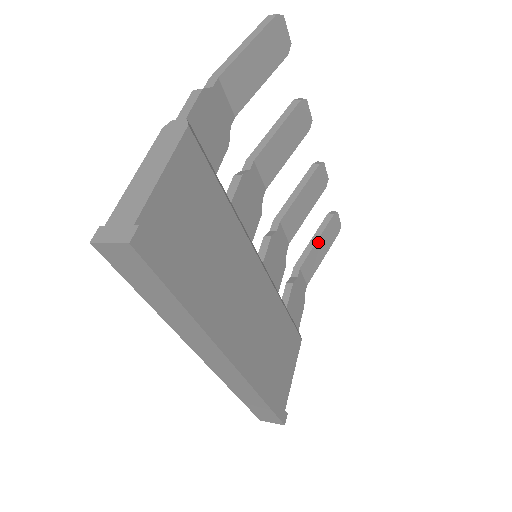
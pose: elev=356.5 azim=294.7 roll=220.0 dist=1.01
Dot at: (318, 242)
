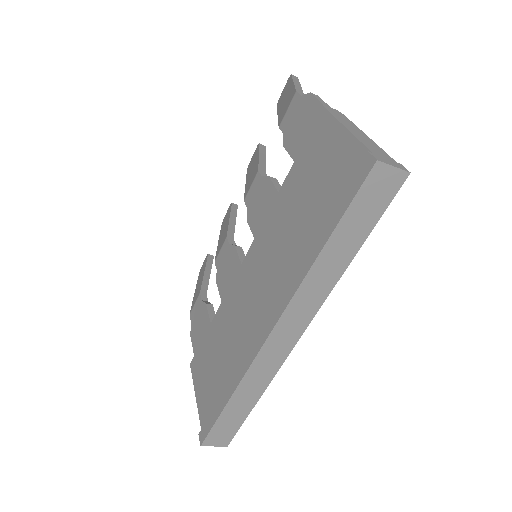
Dot at: (209, 276)
